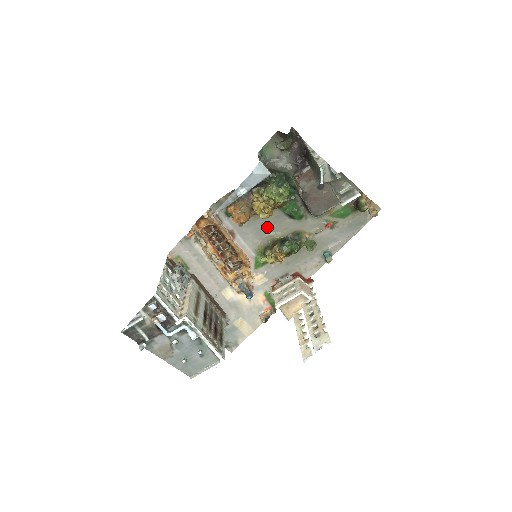
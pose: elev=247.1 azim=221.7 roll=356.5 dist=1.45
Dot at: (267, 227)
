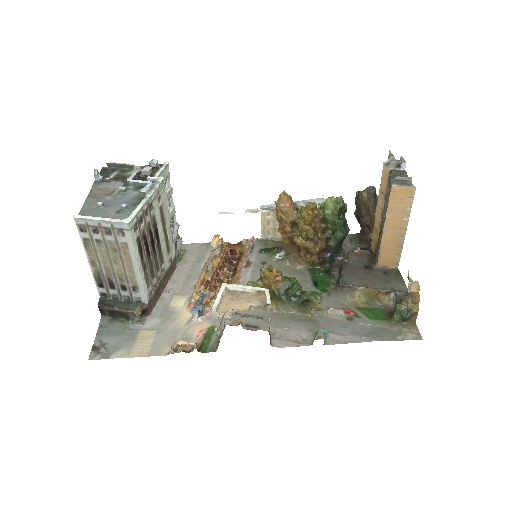
Dot at: occluded
